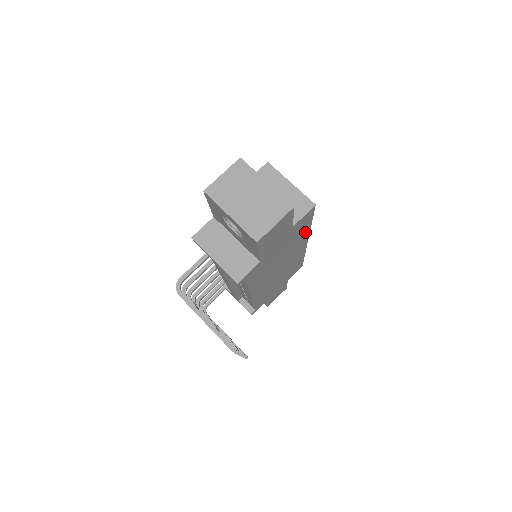
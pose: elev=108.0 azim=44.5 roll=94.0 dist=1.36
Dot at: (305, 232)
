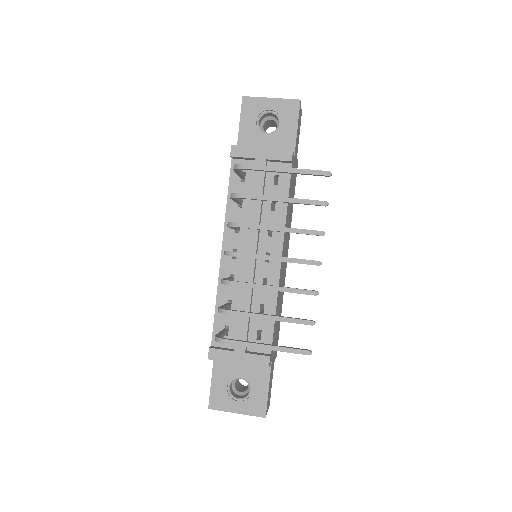
Dot at: occluded
